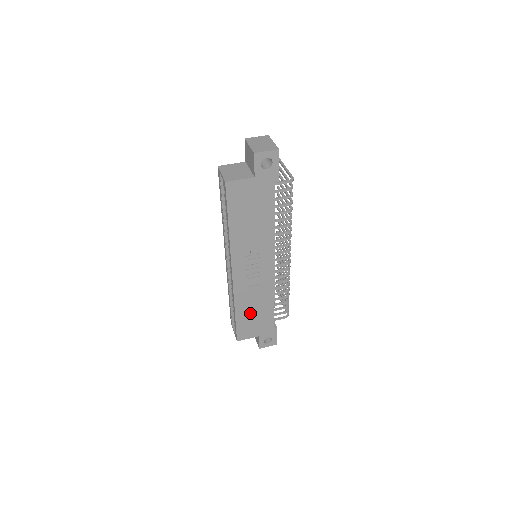
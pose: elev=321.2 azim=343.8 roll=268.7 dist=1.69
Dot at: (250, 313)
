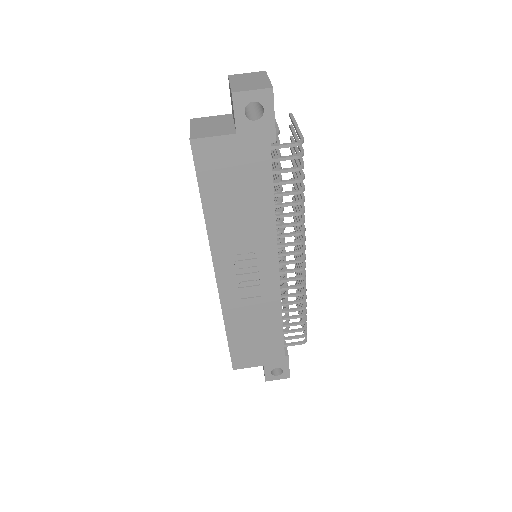
Dot at: (248, 334)
